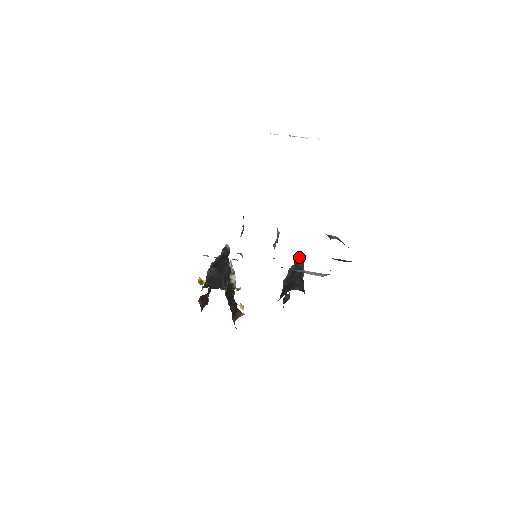
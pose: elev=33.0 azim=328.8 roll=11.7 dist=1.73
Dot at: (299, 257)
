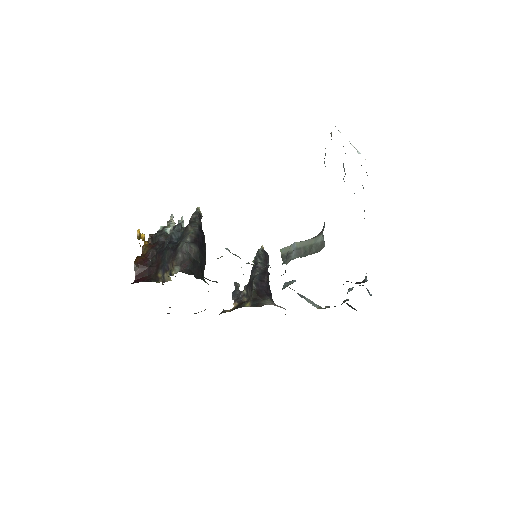
Dot at: (266, 254)
